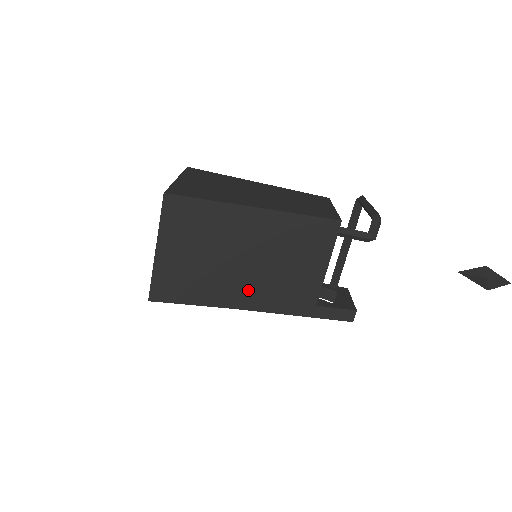
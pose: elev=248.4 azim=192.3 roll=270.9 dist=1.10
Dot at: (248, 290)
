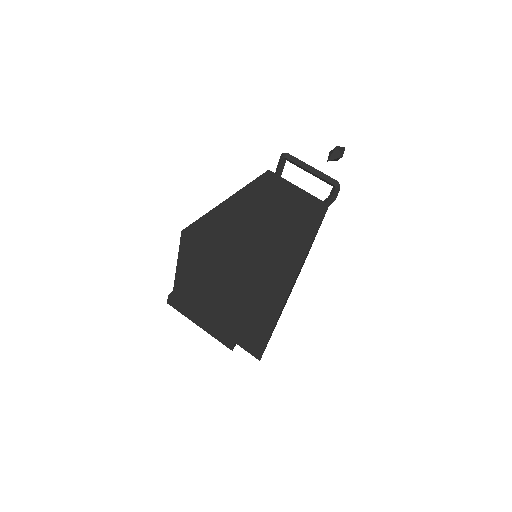
Dot at: occluded
